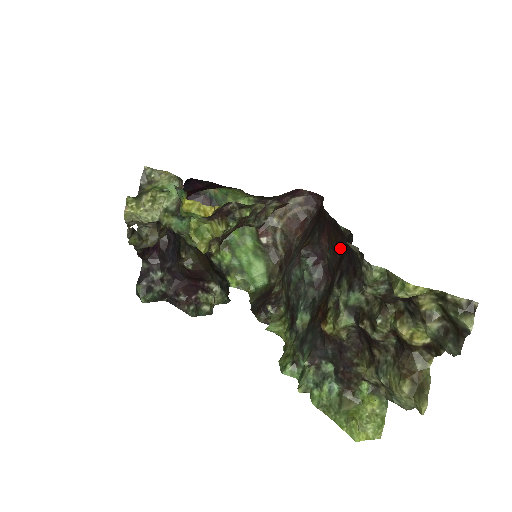
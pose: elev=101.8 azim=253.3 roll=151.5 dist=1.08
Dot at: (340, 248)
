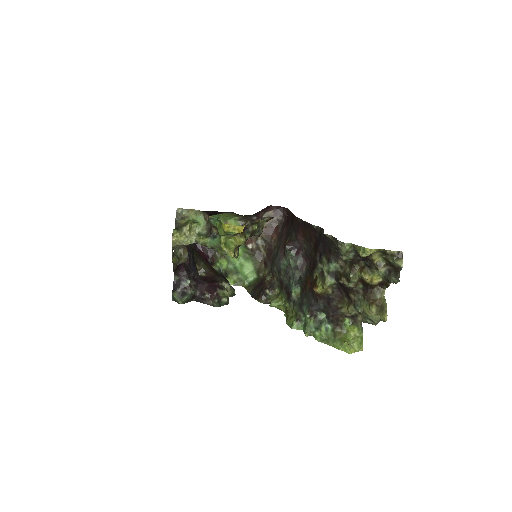
Dot at: (314, 240)
